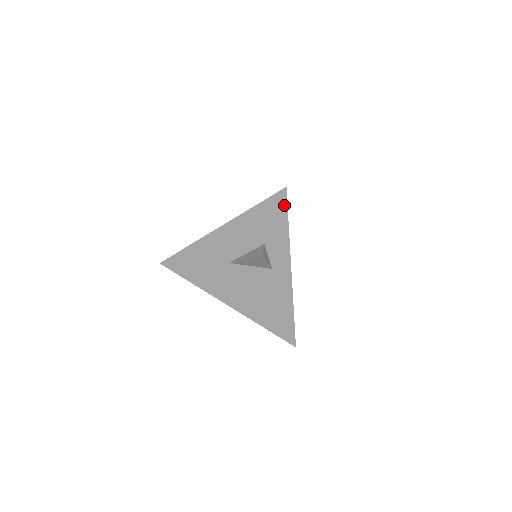
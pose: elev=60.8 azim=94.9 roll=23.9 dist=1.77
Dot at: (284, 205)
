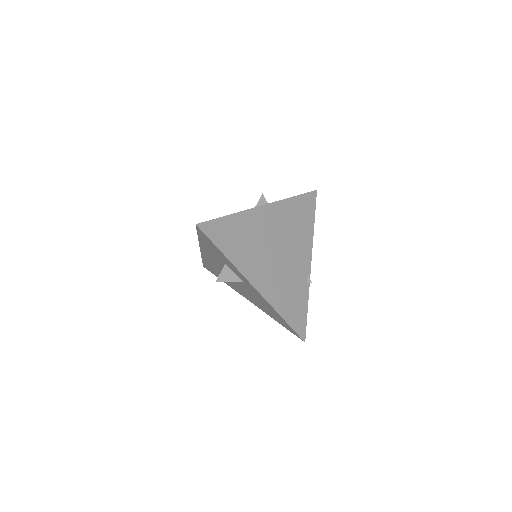
Dot at: (207, 237)
